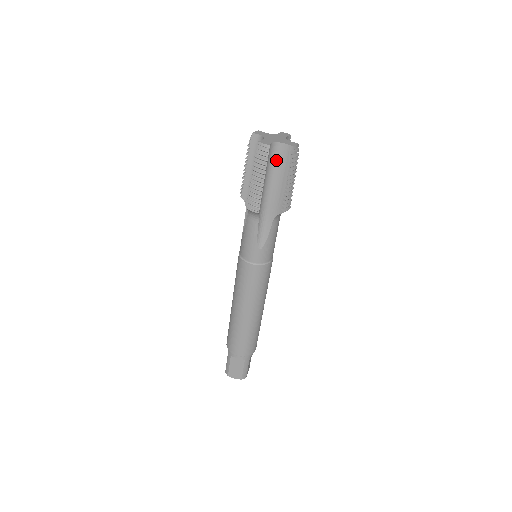
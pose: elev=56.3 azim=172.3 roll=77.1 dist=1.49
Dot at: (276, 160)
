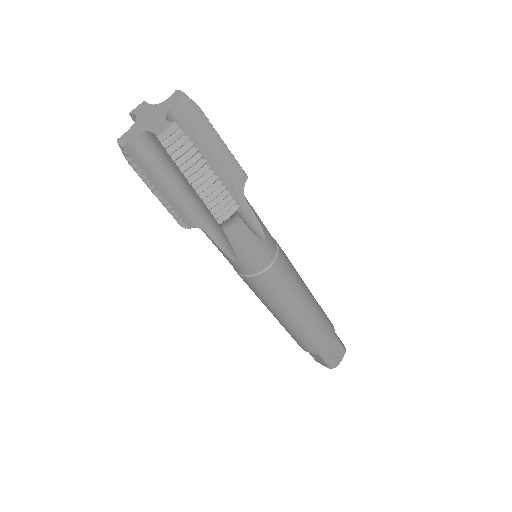
Dot at: (163, 155)
